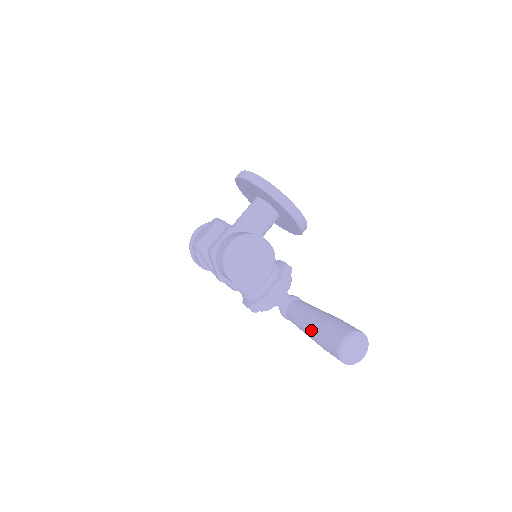
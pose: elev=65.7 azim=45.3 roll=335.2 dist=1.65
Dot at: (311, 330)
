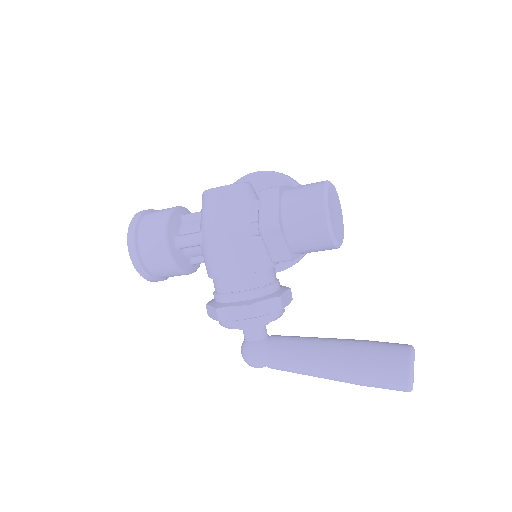
Dot at: (341, 349)
